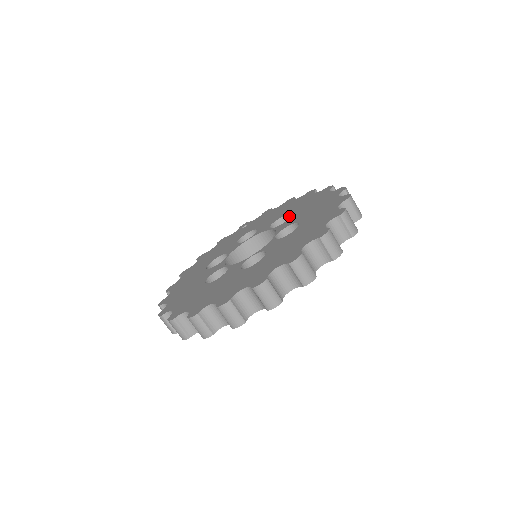
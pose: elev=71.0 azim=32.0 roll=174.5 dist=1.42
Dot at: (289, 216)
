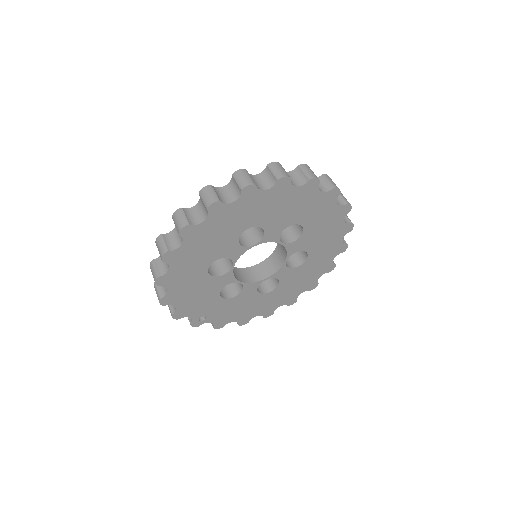
Dot at: occluded
